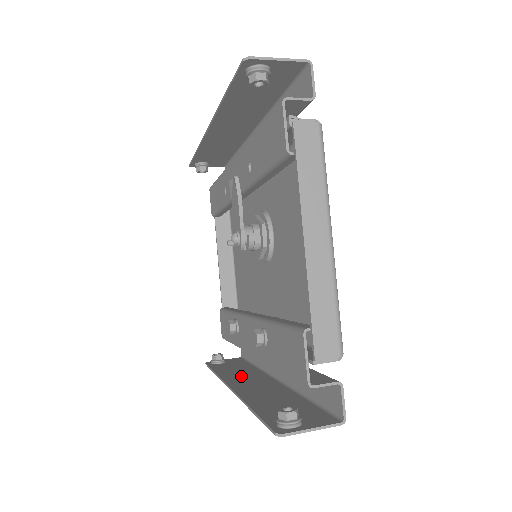
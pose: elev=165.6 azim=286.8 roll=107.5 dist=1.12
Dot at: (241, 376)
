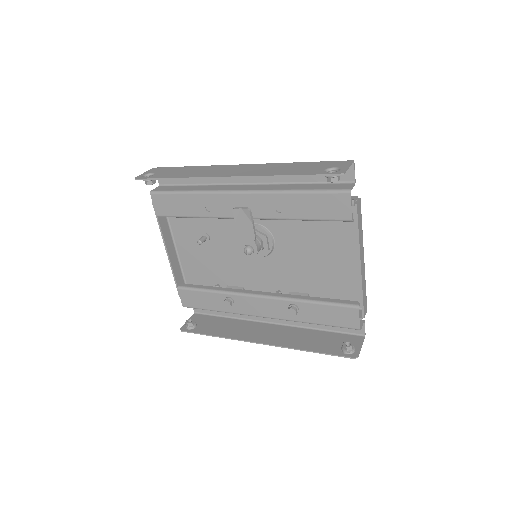
Dot at: (244, 331)
